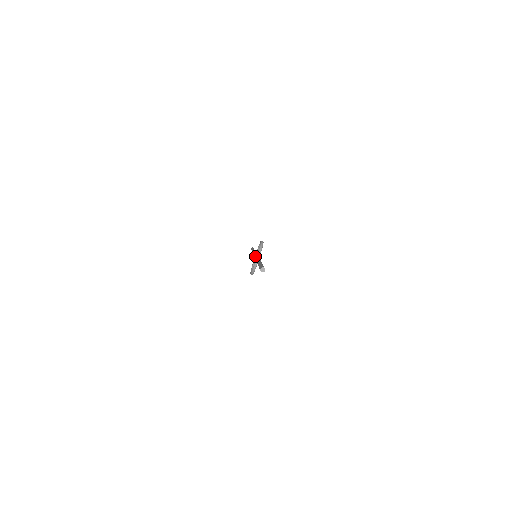
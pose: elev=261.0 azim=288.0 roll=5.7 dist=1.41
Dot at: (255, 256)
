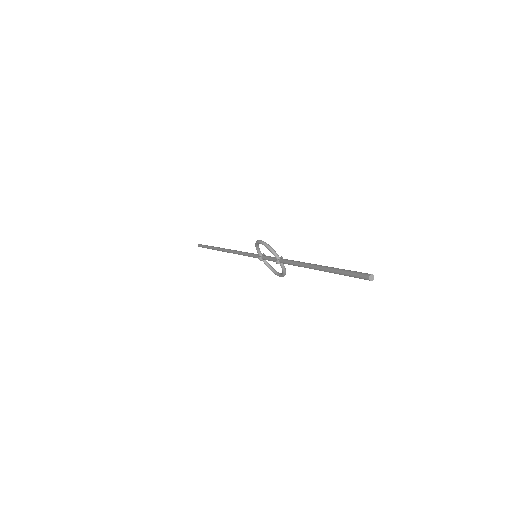
Dot at: (276, 261)
